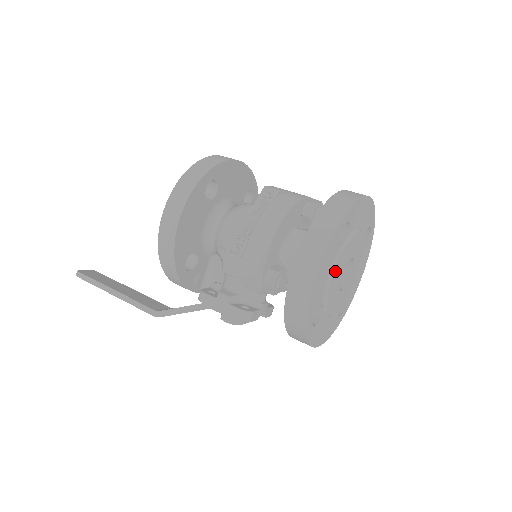
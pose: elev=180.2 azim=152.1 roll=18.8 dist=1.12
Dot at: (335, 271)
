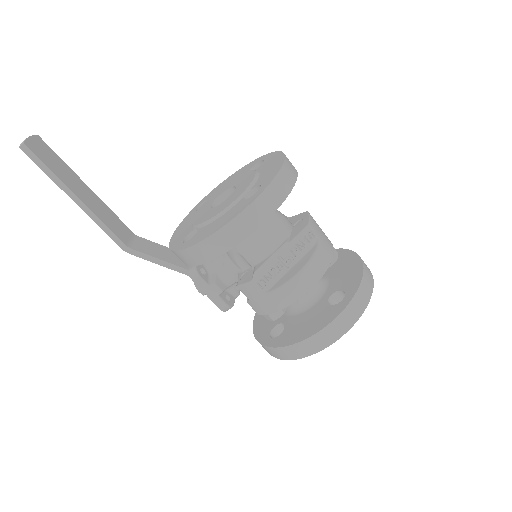
Dot at: occluded
